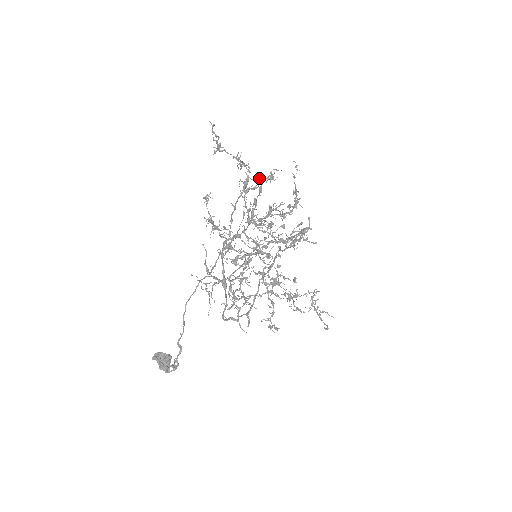
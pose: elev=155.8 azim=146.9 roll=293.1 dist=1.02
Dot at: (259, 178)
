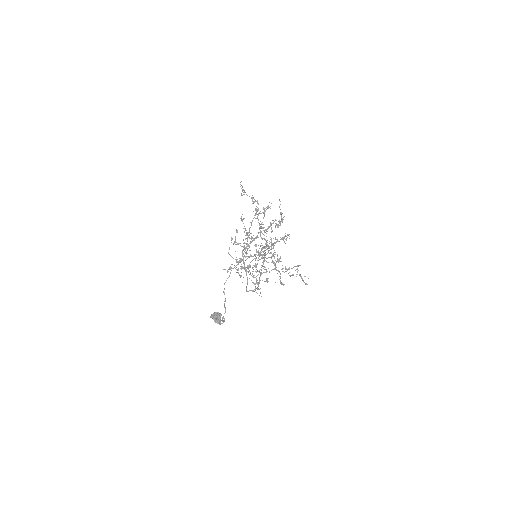
Dot at: (263, 207)
